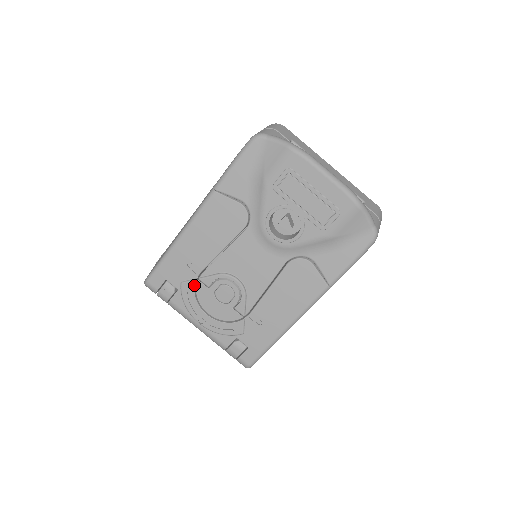
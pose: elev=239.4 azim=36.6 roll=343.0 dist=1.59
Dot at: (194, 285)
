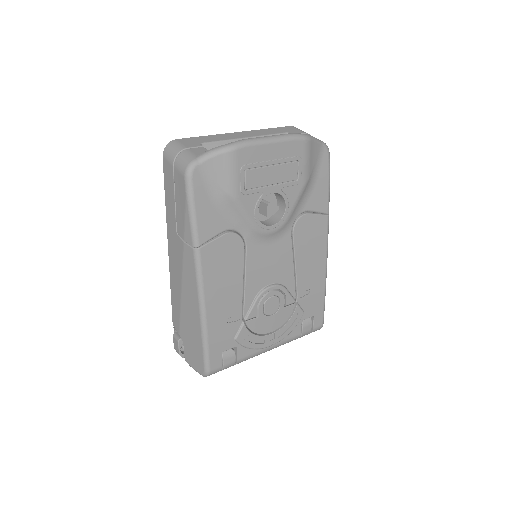
Dot at: (246, 328)
